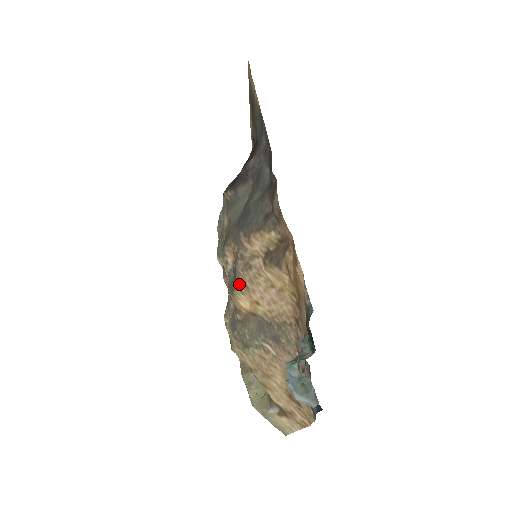
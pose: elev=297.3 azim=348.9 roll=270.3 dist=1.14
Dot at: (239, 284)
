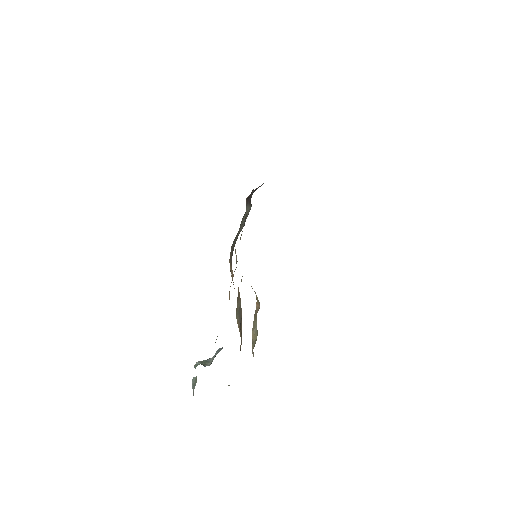
Dot at: occluded
